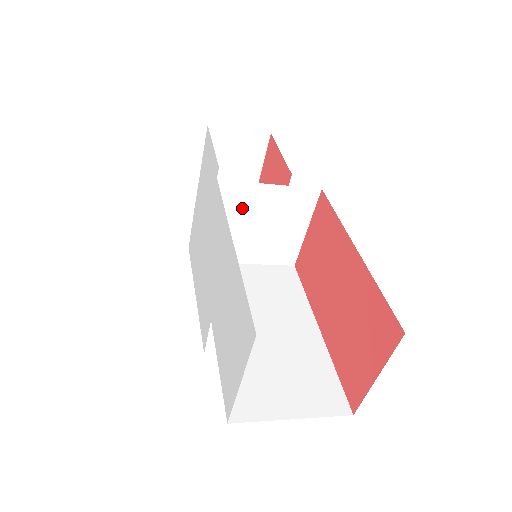
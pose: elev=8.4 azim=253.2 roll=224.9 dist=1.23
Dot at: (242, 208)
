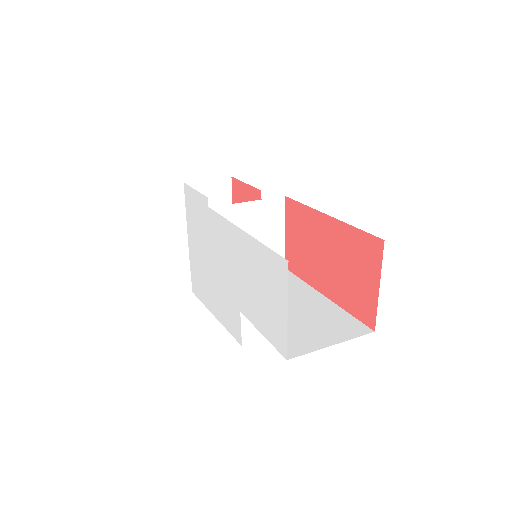
Dot at: occluded
